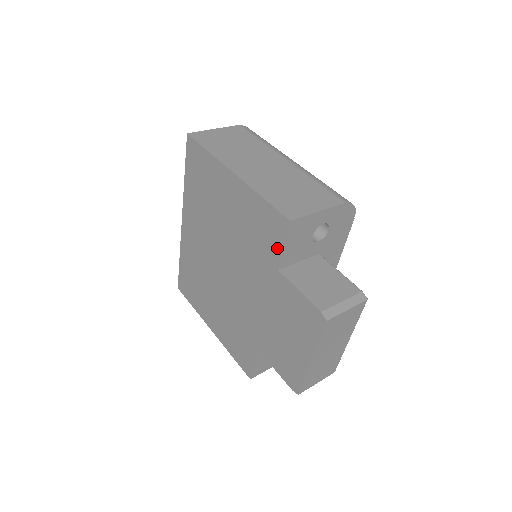
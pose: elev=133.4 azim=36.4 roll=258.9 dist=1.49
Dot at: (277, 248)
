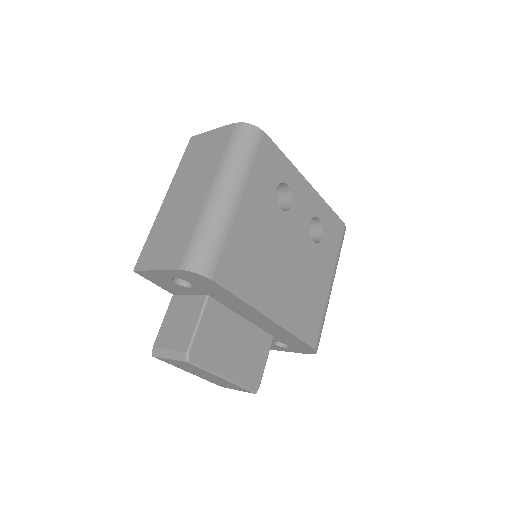
Dot at: occluded
